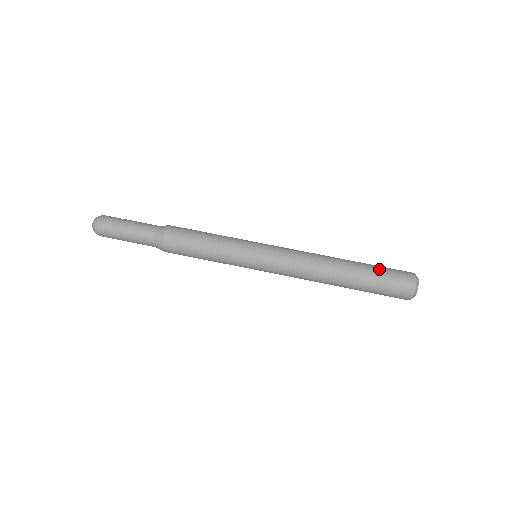
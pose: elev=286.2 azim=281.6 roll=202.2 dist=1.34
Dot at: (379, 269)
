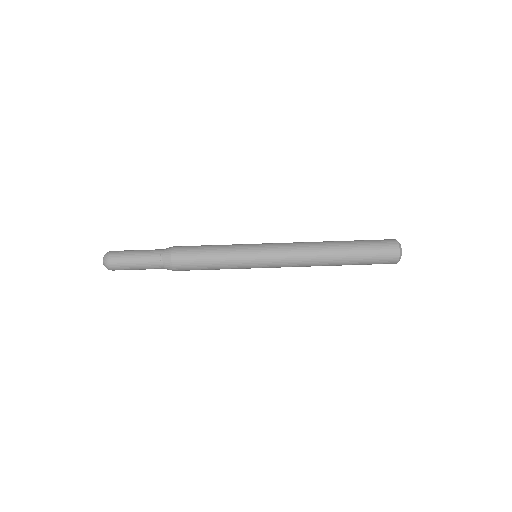
Dot at: (363, 240)
